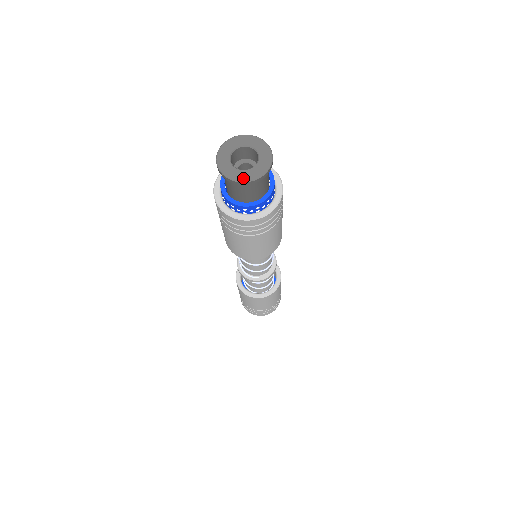
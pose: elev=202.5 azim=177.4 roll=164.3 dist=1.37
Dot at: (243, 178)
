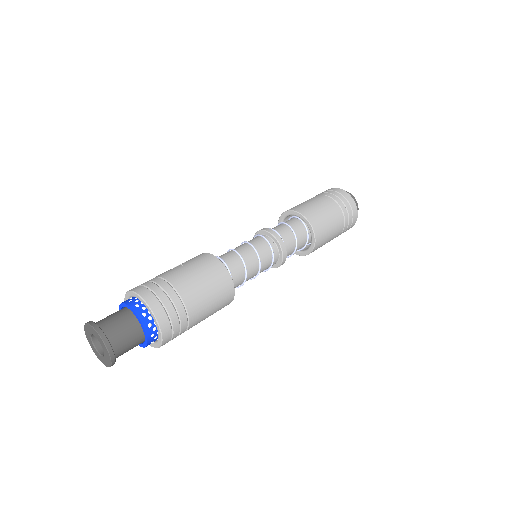
Dot at: (92, 348)
